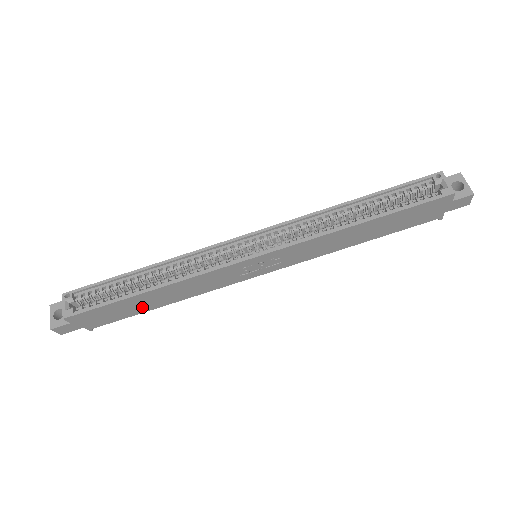
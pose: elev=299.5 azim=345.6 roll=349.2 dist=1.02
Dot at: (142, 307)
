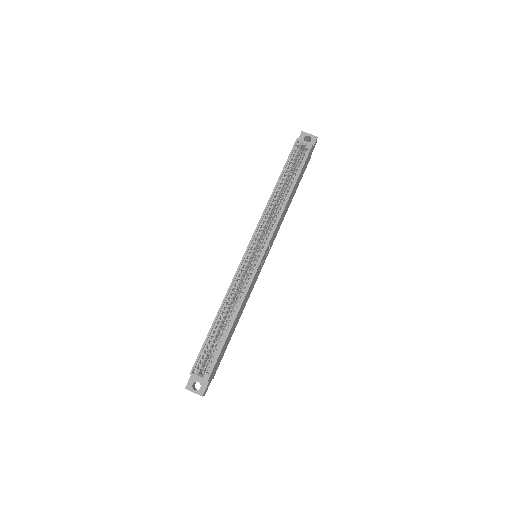
Dot at: (230, 337)
